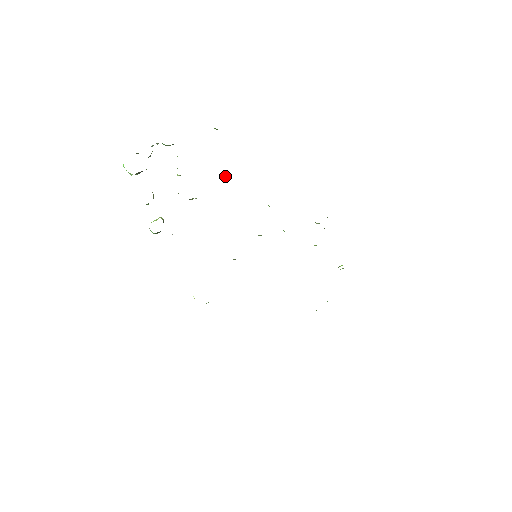
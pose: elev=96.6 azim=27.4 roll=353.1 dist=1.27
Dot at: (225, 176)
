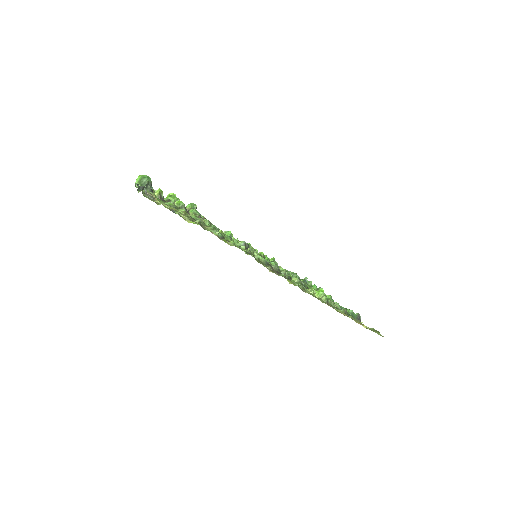
Dot at: (199, 216)
